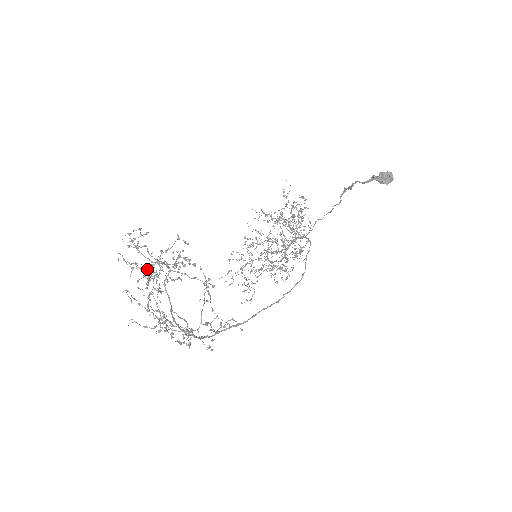
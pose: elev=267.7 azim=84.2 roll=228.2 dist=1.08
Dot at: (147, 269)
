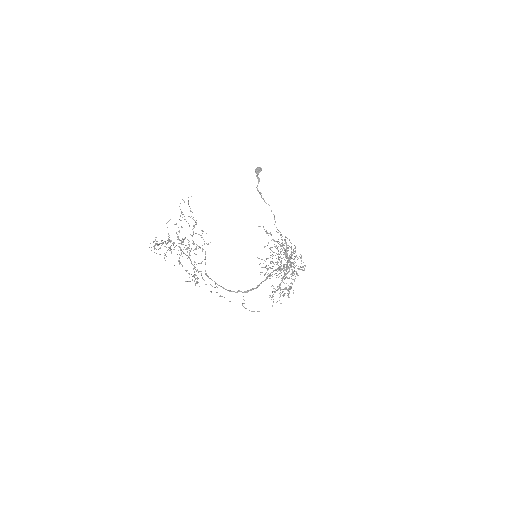
Dot at: occluded
